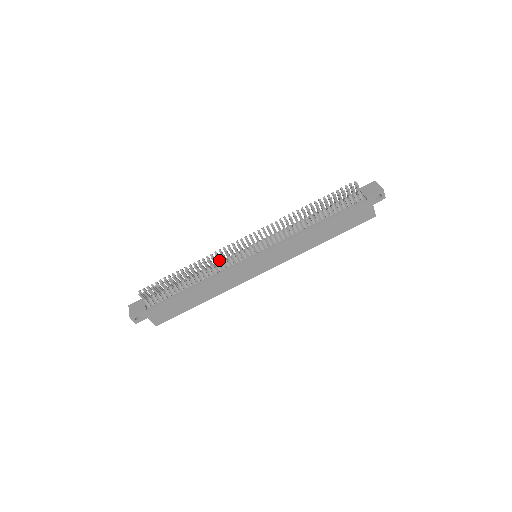
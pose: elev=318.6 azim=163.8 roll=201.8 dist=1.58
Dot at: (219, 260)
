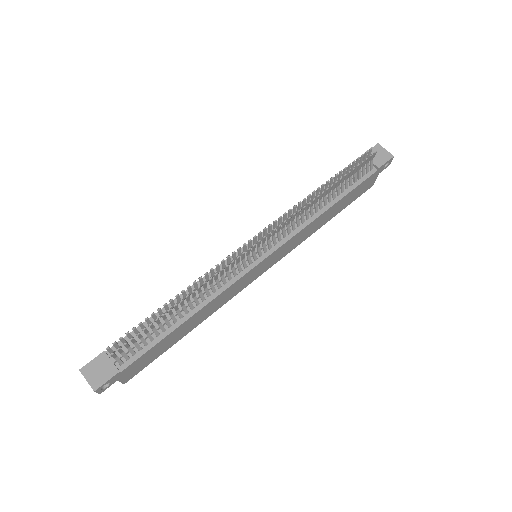
Dot at: (221, 274)
